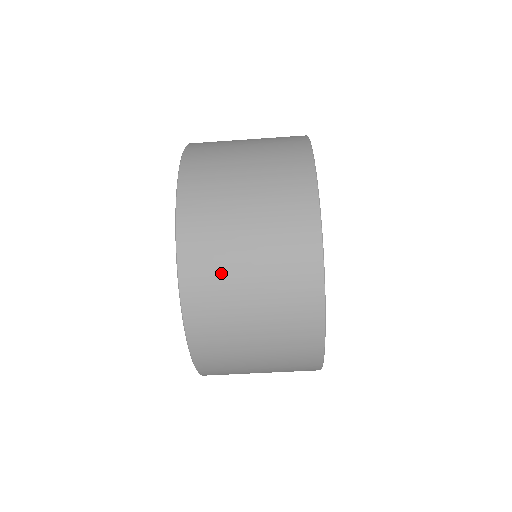
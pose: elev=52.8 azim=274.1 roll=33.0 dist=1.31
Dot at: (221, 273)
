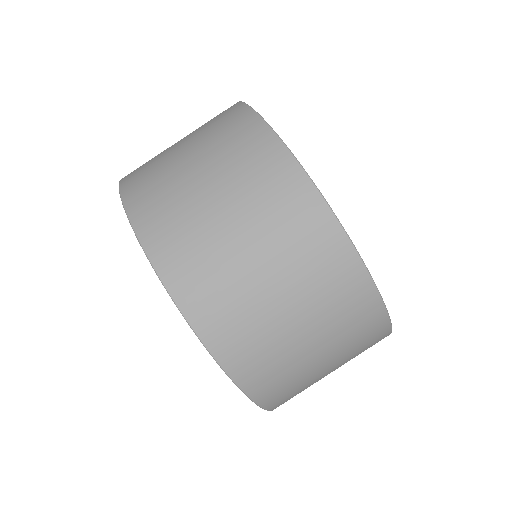
Dot at: (241, 305)
